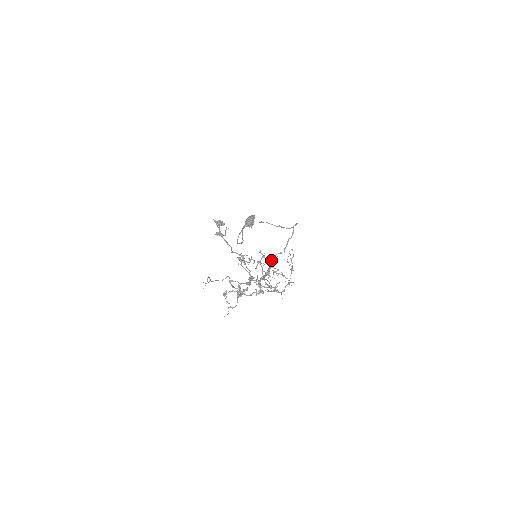
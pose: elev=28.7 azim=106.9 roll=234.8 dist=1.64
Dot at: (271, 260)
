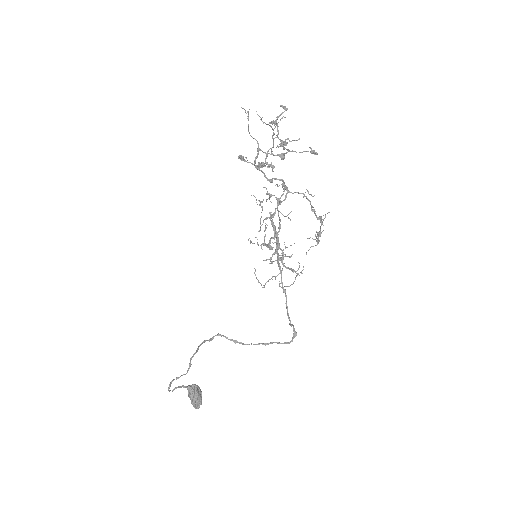
Dot at: occluded
